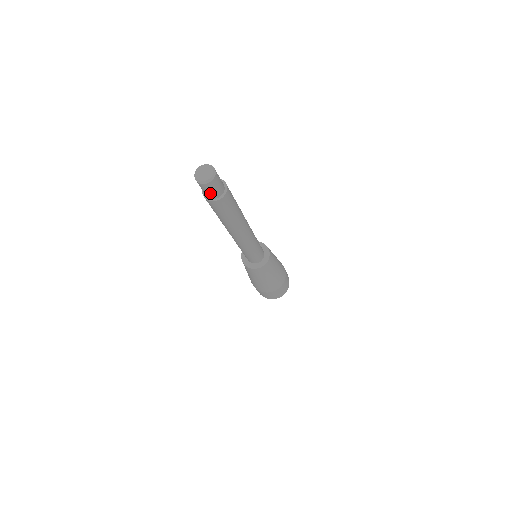
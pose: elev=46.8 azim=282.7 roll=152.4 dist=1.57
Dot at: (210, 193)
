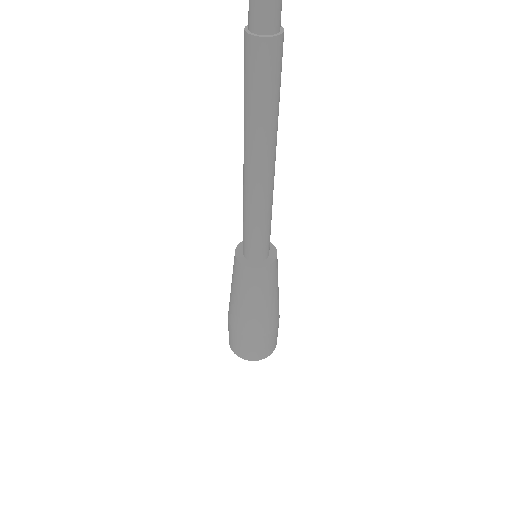
Dot at: (262, 14)
